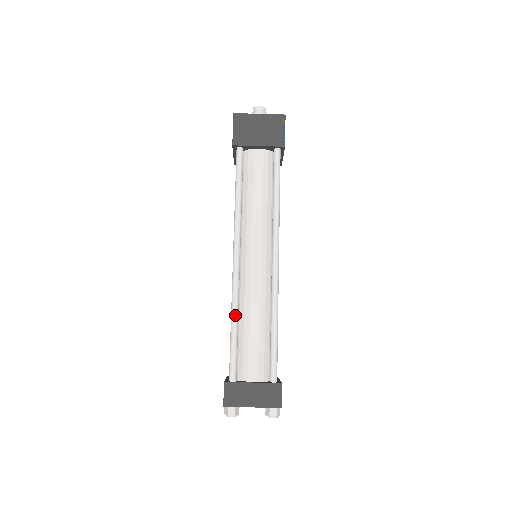
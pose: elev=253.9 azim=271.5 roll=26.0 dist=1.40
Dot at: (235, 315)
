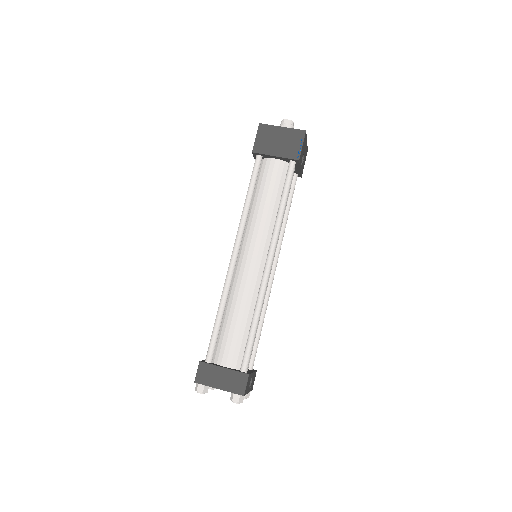
Dot at: (222, 305)
